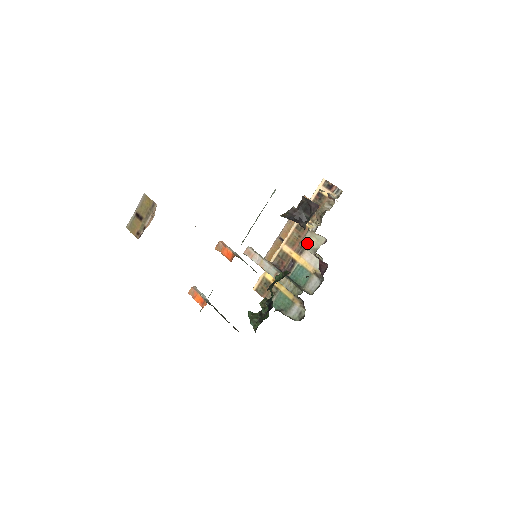
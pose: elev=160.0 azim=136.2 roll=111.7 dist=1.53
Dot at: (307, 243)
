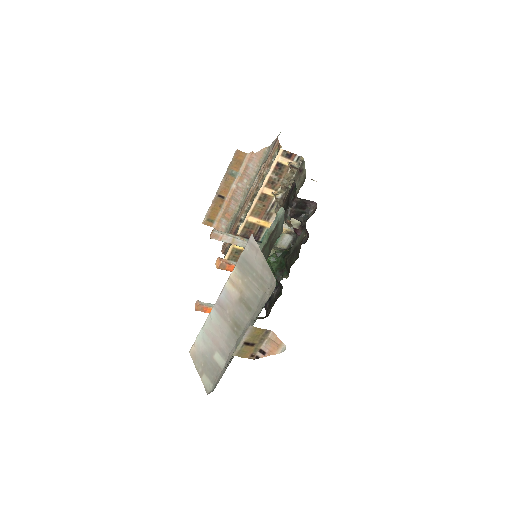
Dot at: occluded
